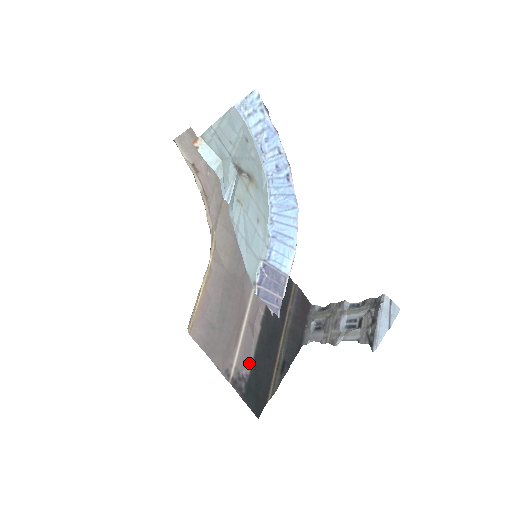
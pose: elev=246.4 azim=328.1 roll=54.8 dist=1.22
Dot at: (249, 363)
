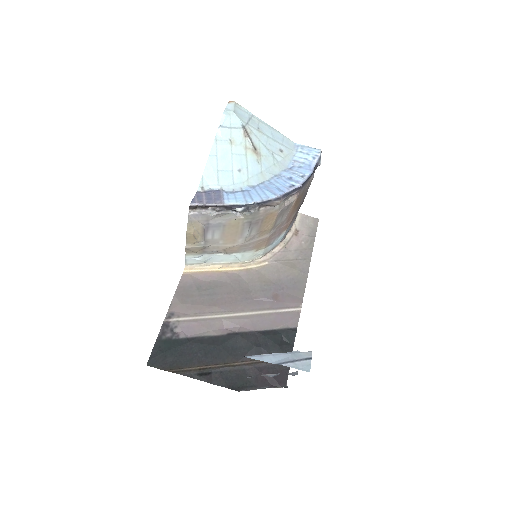
Dot at: (190, 335)
